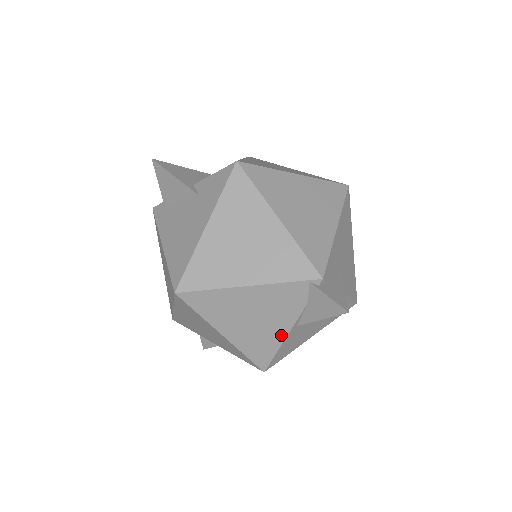
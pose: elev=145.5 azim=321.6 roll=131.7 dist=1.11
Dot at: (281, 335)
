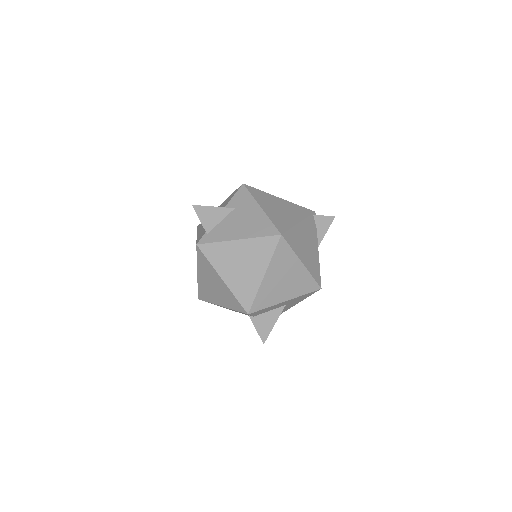
Dot at: (317, 255)
